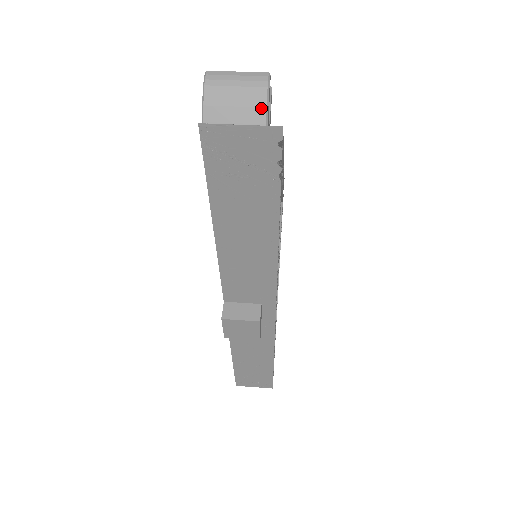
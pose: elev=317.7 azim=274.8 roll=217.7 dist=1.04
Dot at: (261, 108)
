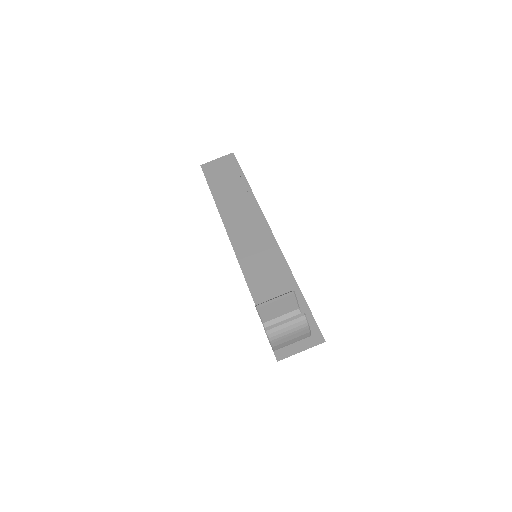
Dot at: (307, 333)
